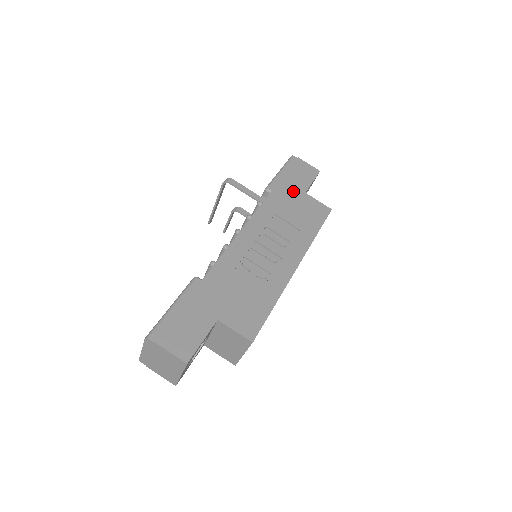
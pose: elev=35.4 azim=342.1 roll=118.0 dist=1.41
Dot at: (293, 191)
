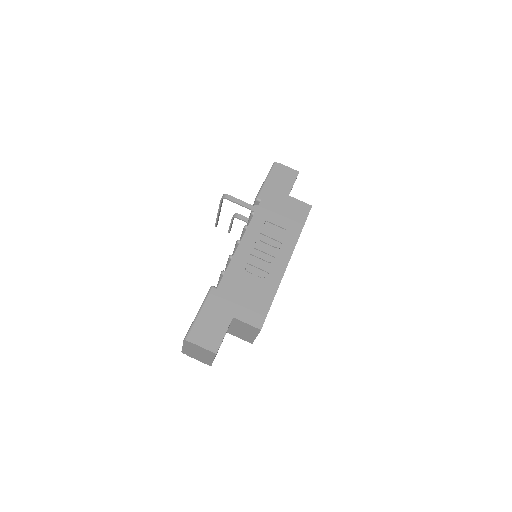
Dot at: (278, 196)
